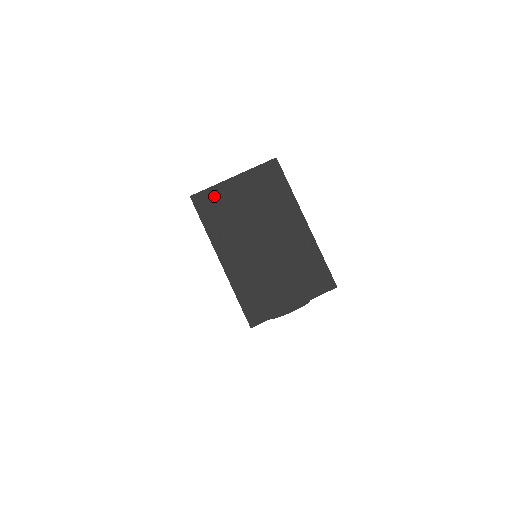
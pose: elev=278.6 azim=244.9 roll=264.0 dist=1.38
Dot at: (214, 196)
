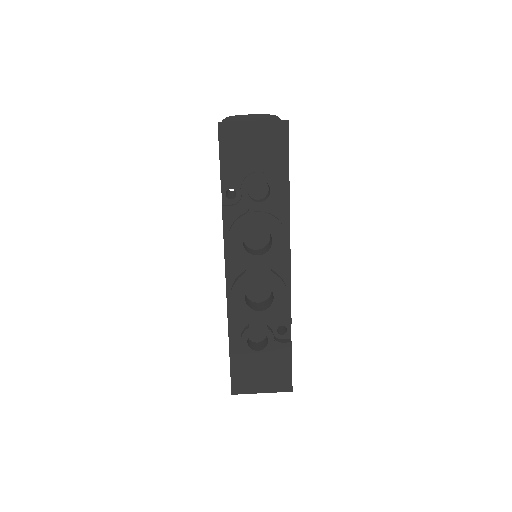
Dot at: occluded
